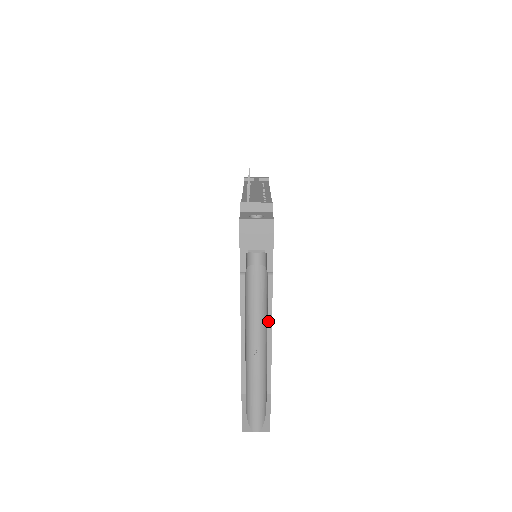
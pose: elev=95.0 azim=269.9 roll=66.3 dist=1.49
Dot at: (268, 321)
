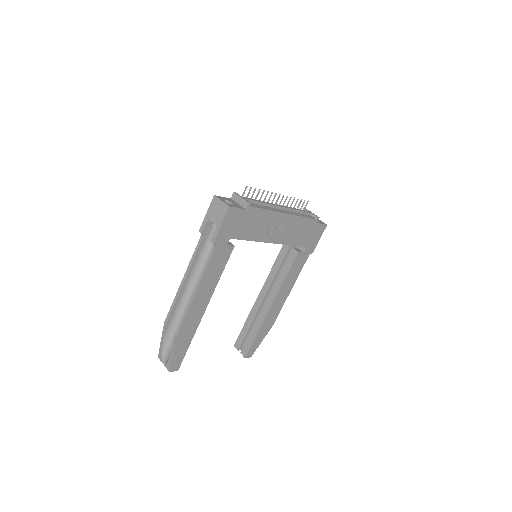
Dot at: (199, 280)
